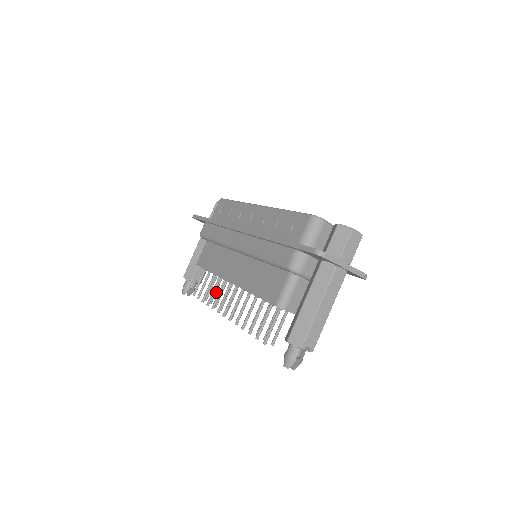
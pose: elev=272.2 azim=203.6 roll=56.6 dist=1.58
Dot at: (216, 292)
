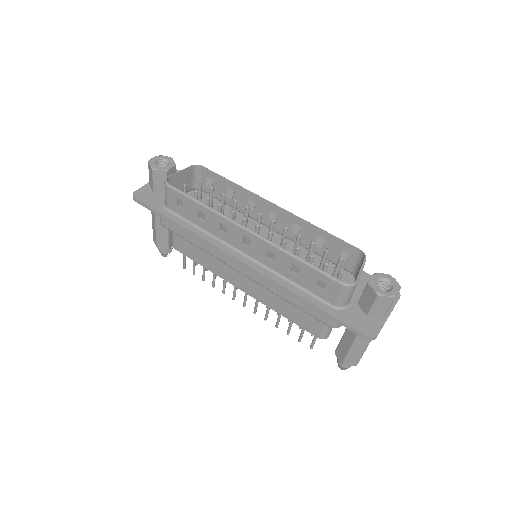
Dot at: occluded
